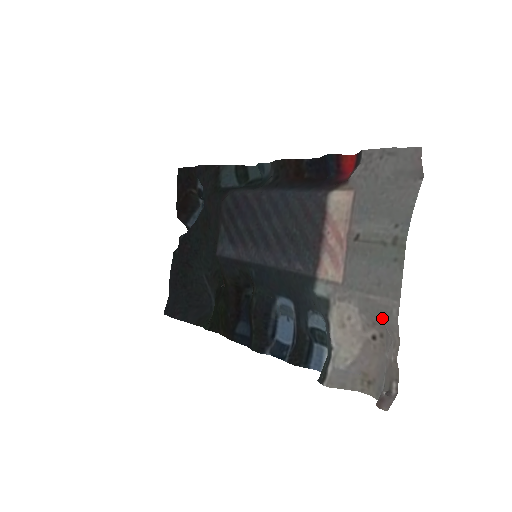
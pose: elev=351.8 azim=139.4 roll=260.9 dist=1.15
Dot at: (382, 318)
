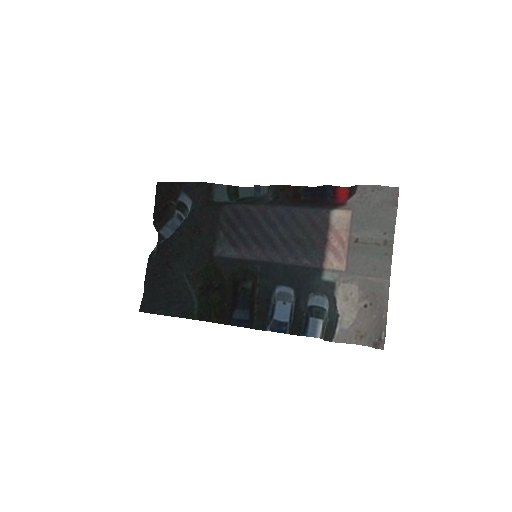
Dot at: (377, 291)
